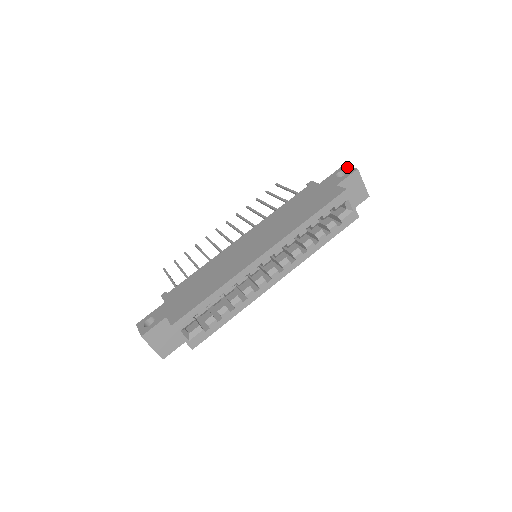
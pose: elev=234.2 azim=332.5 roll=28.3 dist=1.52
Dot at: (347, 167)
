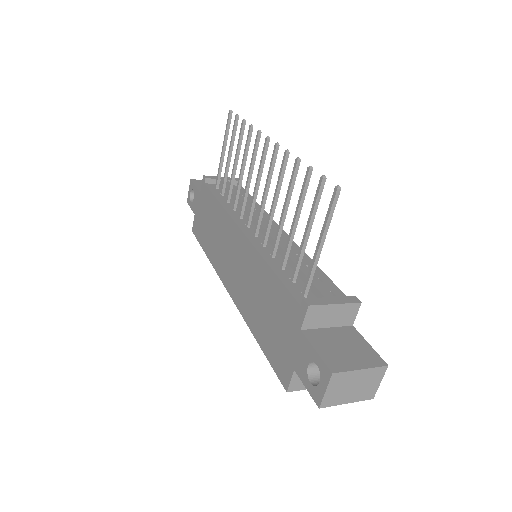
Dot at: (324, 383)
